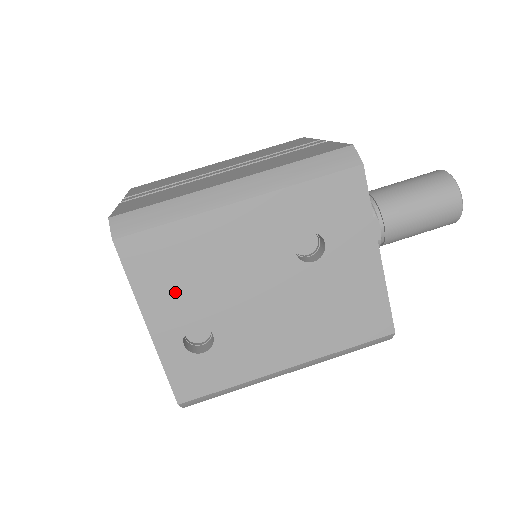
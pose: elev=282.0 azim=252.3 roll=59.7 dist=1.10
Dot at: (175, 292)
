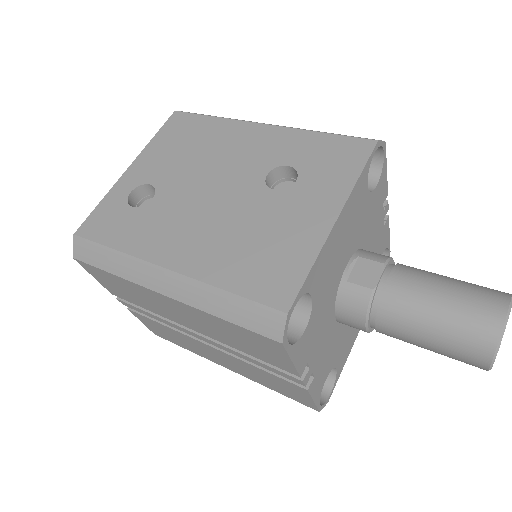
Dot at: (168, 156)
